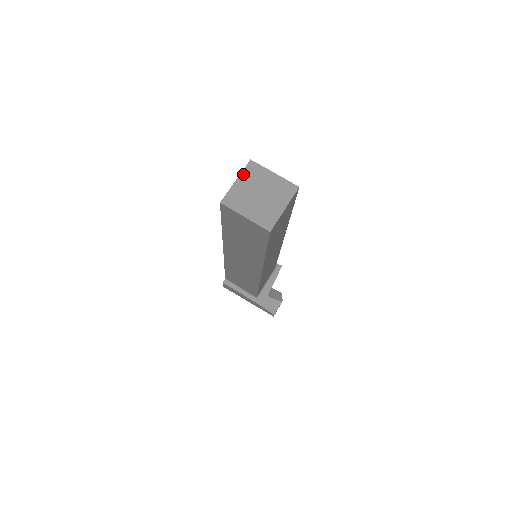
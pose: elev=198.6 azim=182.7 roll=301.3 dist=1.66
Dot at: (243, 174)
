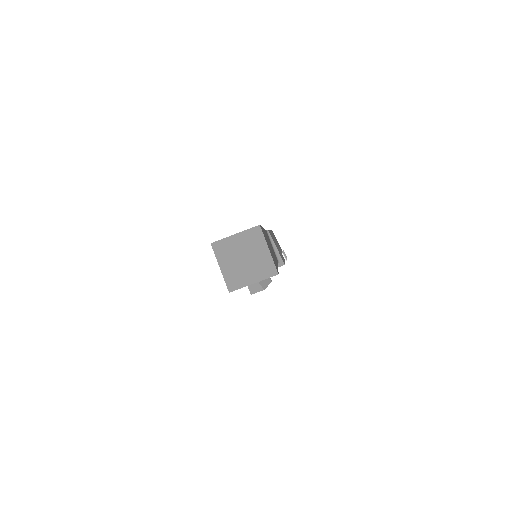
Dot at: (245, 233)
